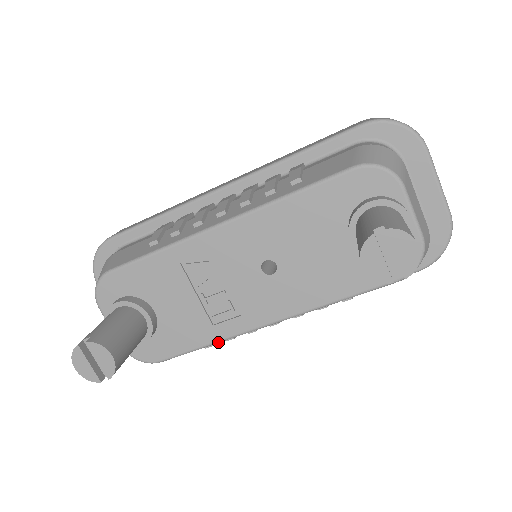
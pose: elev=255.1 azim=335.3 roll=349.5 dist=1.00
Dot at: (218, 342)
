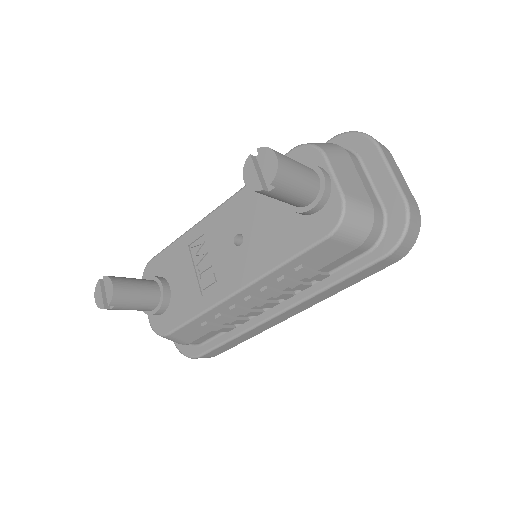
Dot at: (204, 312)
